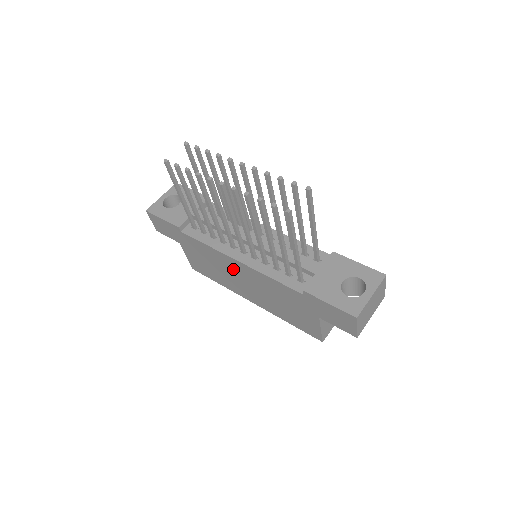
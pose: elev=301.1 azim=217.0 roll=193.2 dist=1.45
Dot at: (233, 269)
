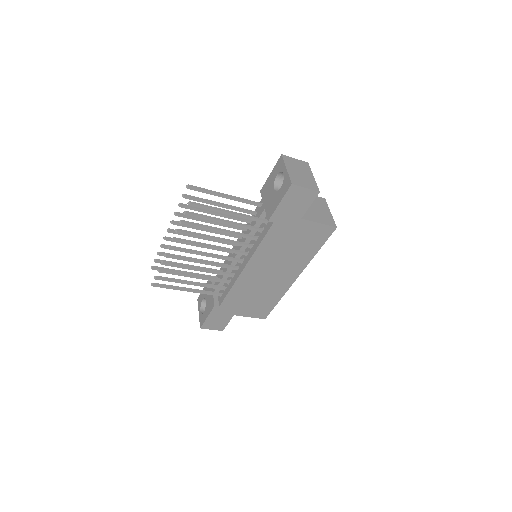
Dot at: (256, 277)
